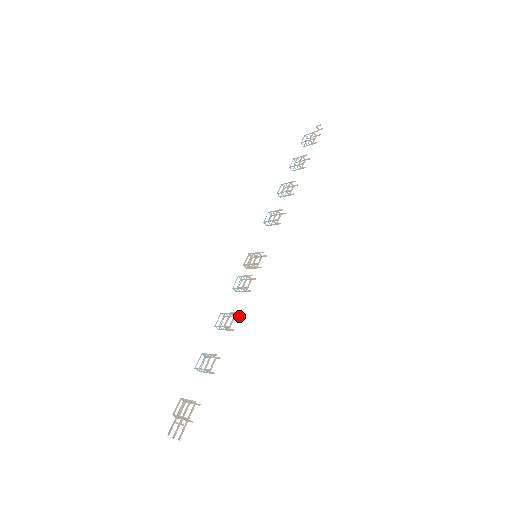
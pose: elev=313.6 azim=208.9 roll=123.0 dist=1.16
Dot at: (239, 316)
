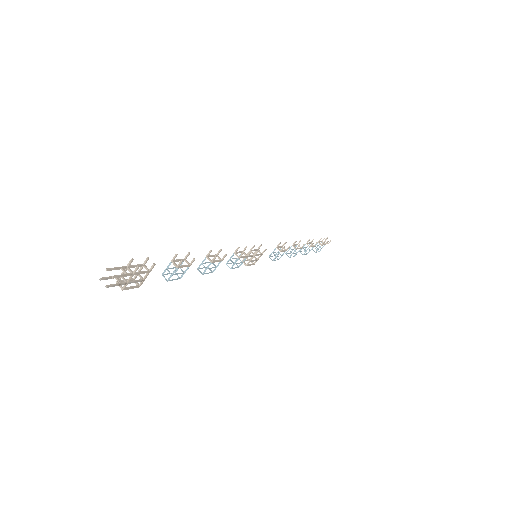
Dot at: (226, 254)
